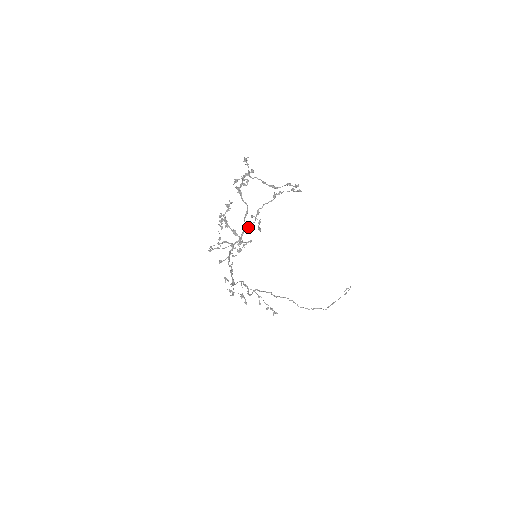
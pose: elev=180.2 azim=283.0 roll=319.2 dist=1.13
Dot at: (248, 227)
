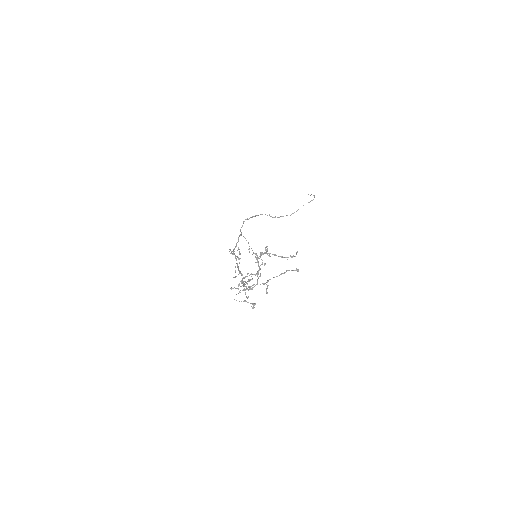
Dot at: occluded
